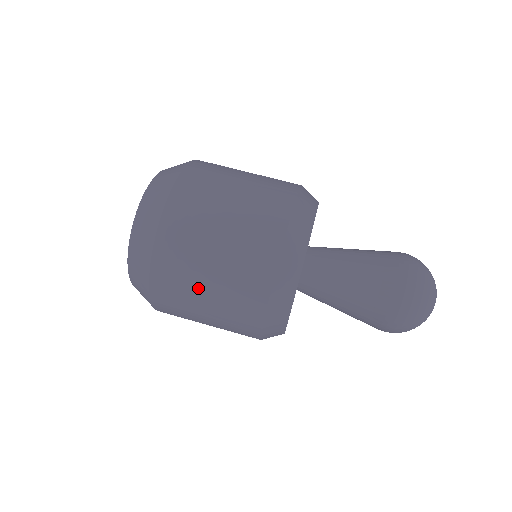
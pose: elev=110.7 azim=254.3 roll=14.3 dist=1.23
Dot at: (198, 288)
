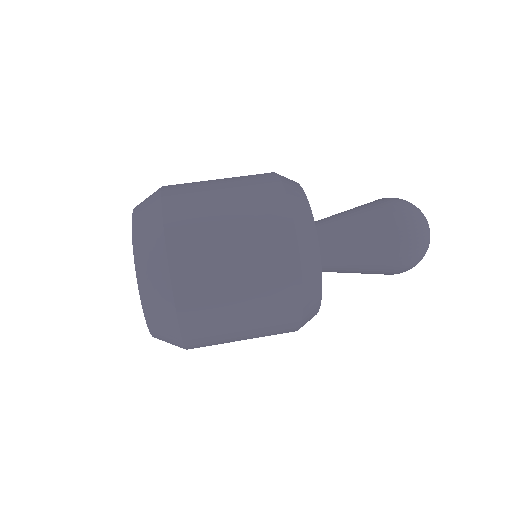
Dot at: (221, 238)
